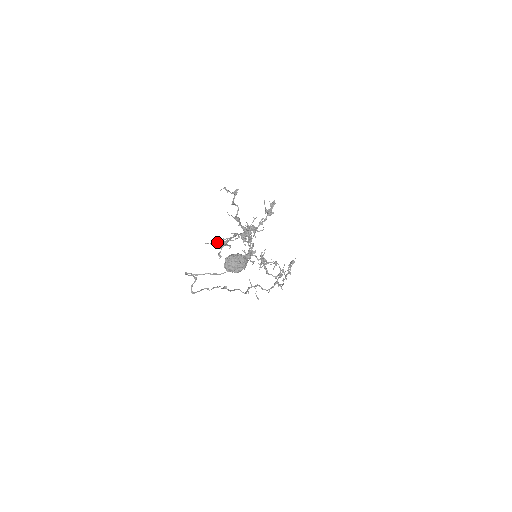
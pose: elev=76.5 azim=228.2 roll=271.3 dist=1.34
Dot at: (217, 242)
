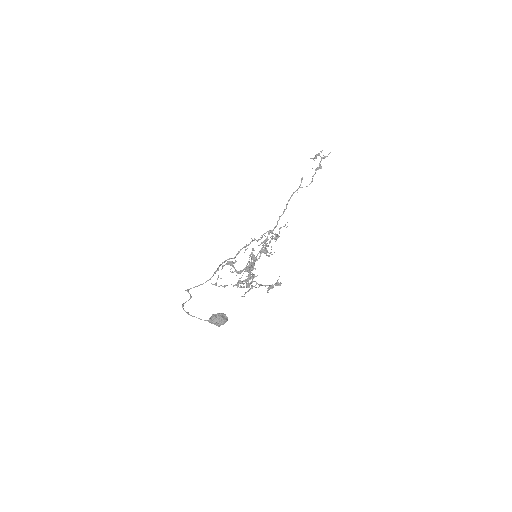
Dot at: (219, 286)
